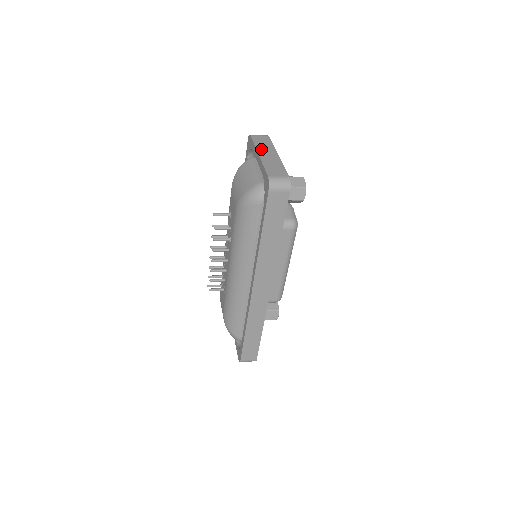
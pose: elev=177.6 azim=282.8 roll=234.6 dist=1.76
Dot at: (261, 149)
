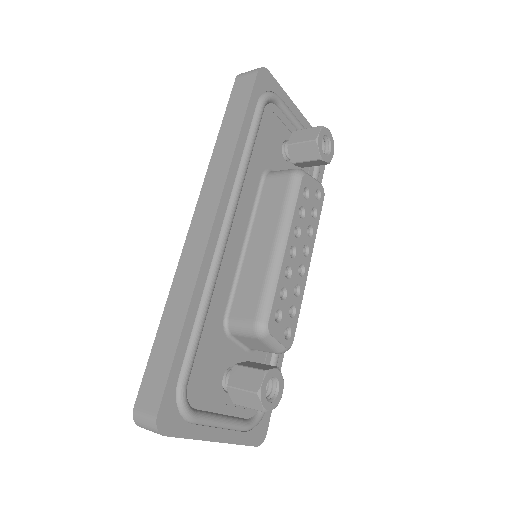
Dot at: occluded
